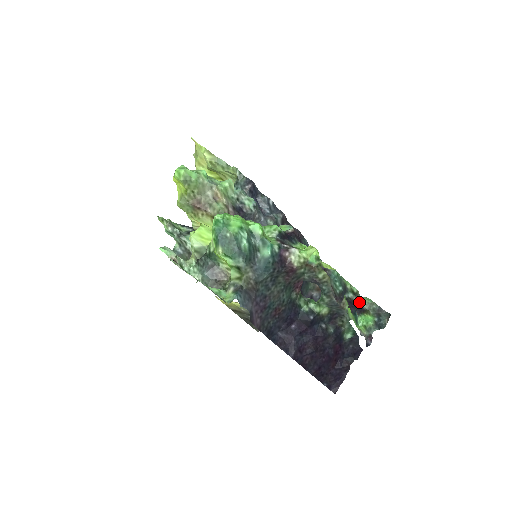
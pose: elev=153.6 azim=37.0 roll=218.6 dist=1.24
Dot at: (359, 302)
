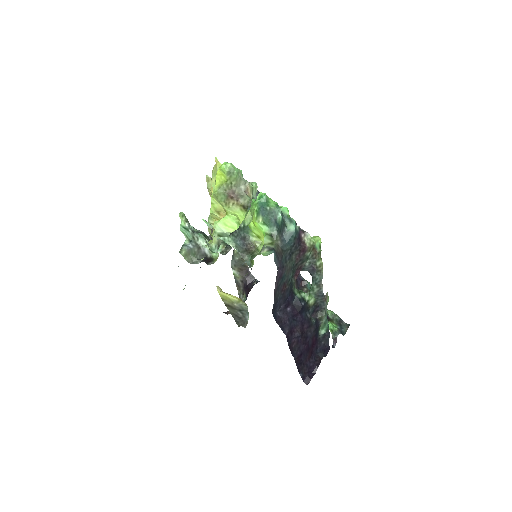
Dot at: occluded
